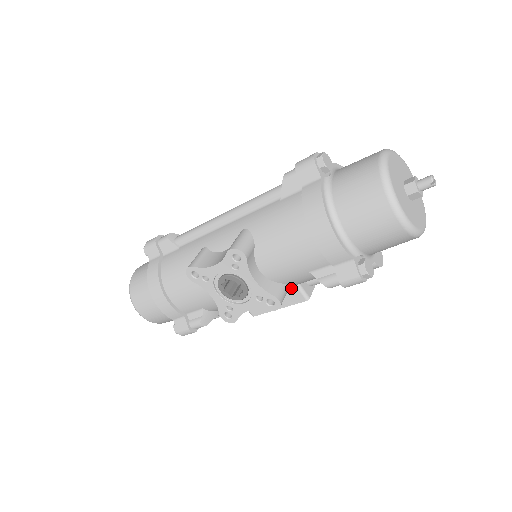
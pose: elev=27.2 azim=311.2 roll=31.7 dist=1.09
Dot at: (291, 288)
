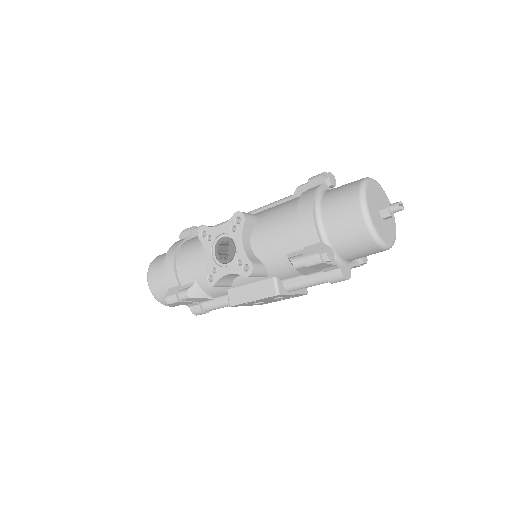
Dot at: (269, 280)
